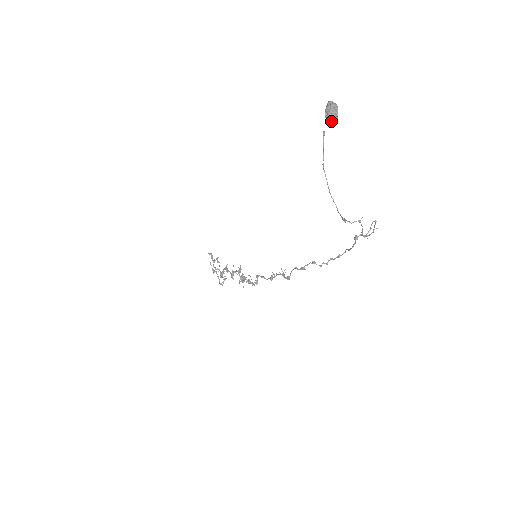
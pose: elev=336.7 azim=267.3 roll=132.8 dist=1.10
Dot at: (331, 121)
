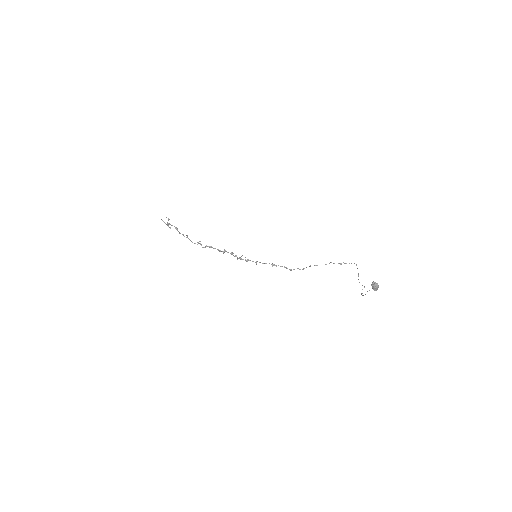
Dot at: (375, 290)
